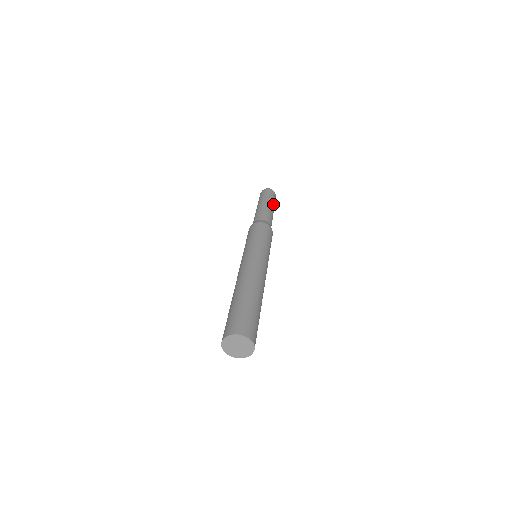
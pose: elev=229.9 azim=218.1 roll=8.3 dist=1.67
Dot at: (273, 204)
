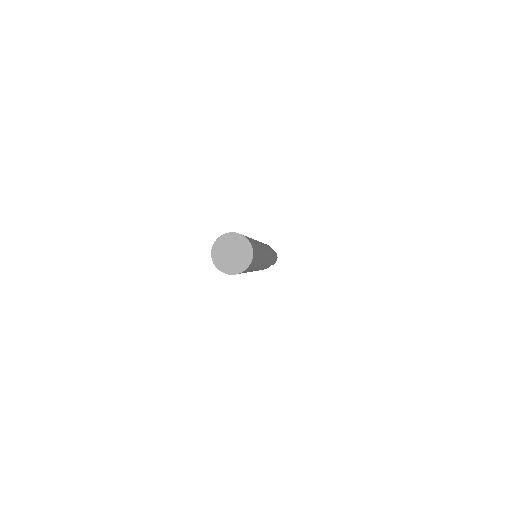
Dot at: (275, 259)
